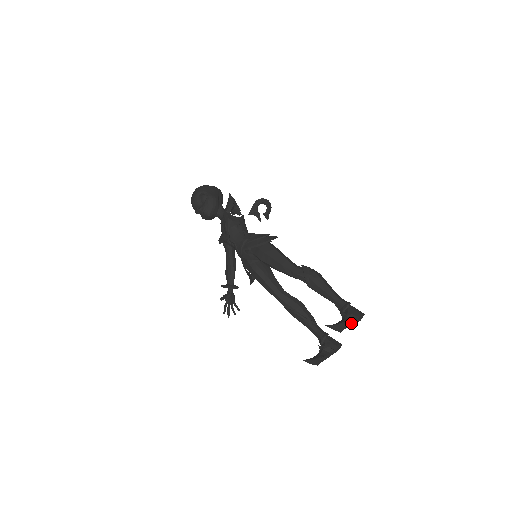
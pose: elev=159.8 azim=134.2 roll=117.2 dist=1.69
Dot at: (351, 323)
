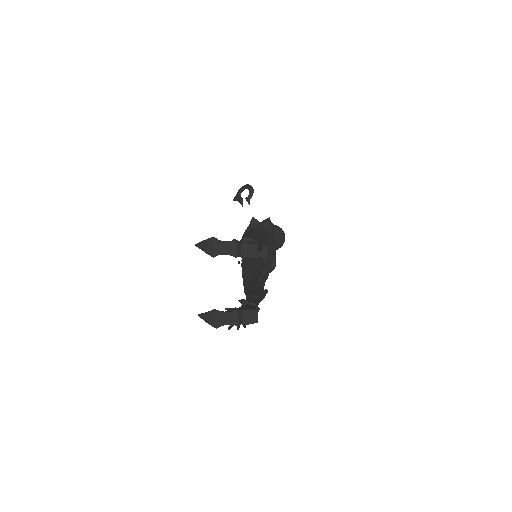
Dot at: (229, 248)
